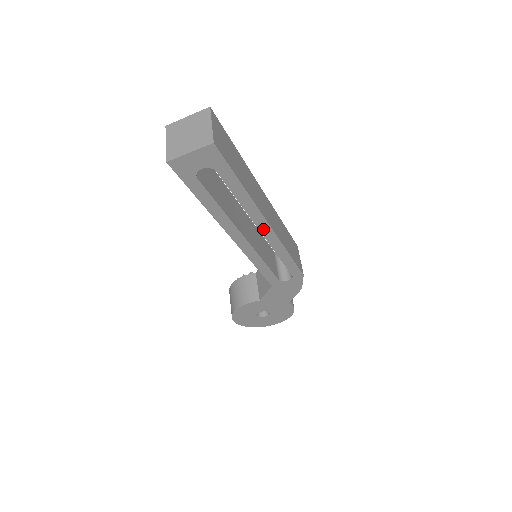
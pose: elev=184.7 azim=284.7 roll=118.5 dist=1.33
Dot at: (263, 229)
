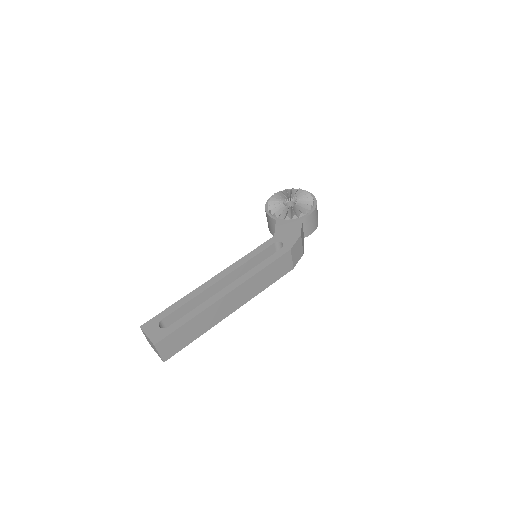
Dot at: occluded
